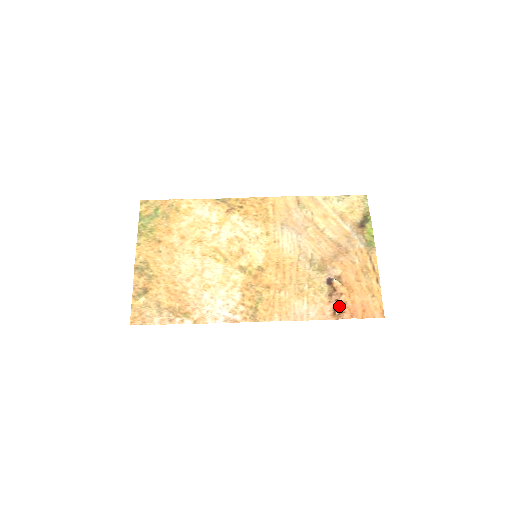
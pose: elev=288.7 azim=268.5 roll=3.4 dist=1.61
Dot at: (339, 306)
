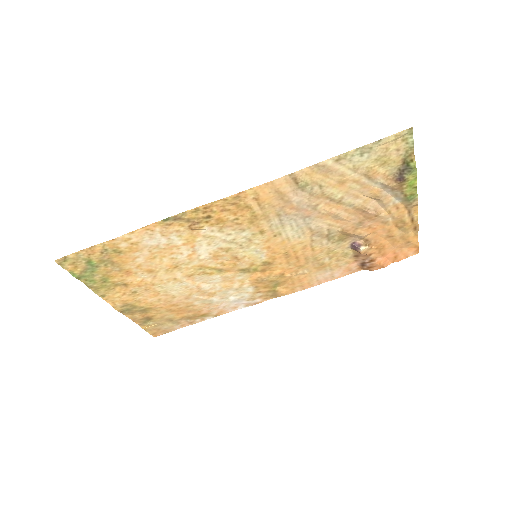
Dot at: (367, 263)
